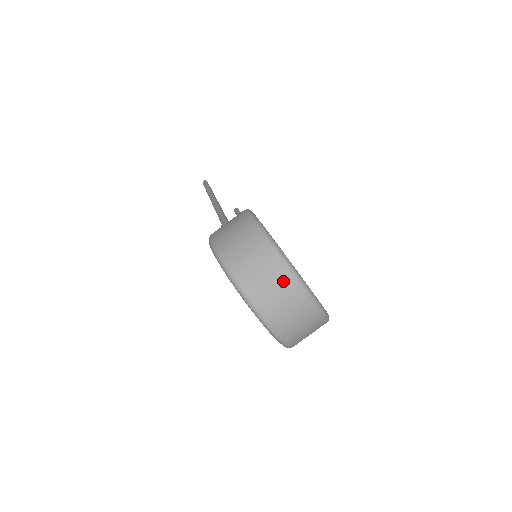
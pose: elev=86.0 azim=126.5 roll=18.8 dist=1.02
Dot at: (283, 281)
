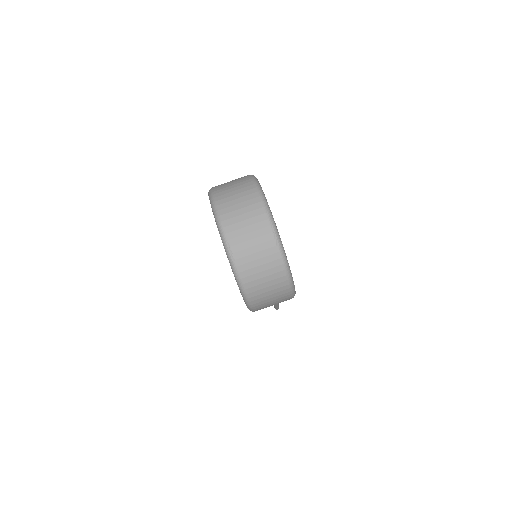
Dot at: (251, 203)
